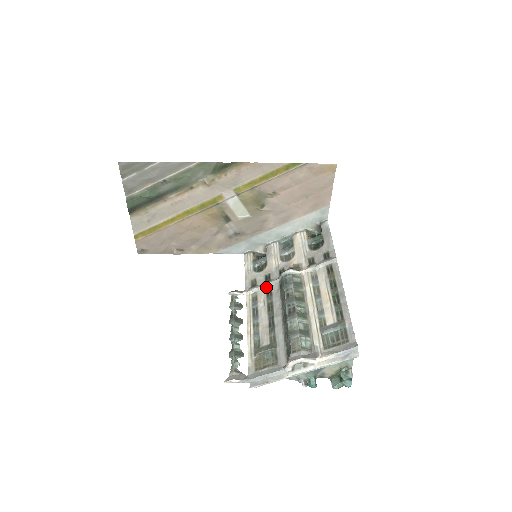
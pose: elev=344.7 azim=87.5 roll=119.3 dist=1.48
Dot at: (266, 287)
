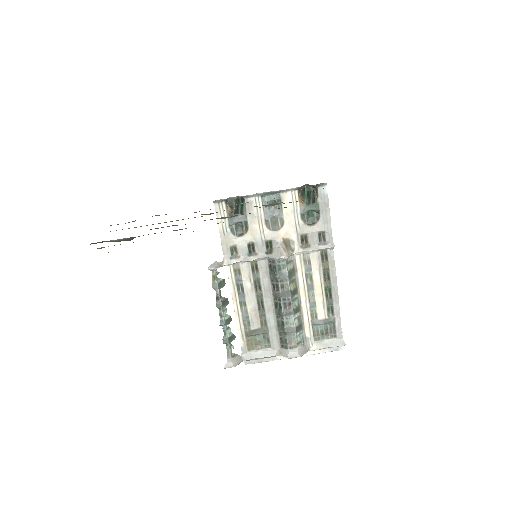
Dot at: (251, 261)
